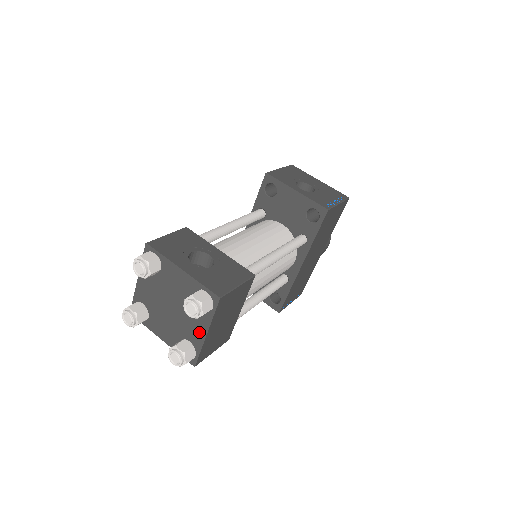
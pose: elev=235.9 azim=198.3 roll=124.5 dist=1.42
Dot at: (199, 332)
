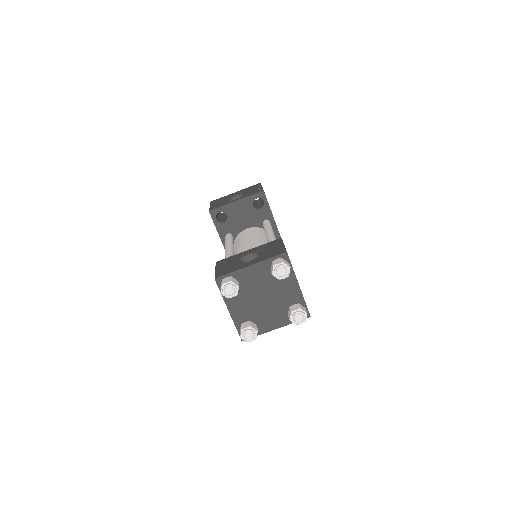
Dot at: (294, 290)
